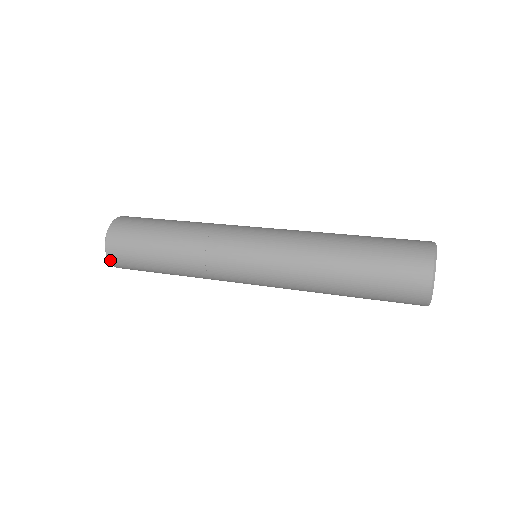
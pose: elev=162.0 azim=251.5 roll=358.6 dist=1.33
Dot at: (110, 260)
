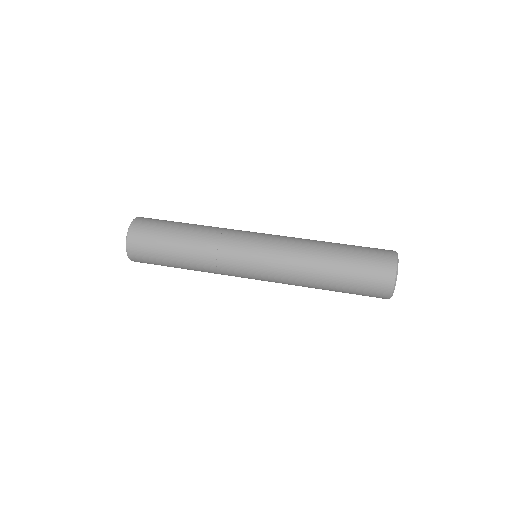
Dot at: (134, 261)
